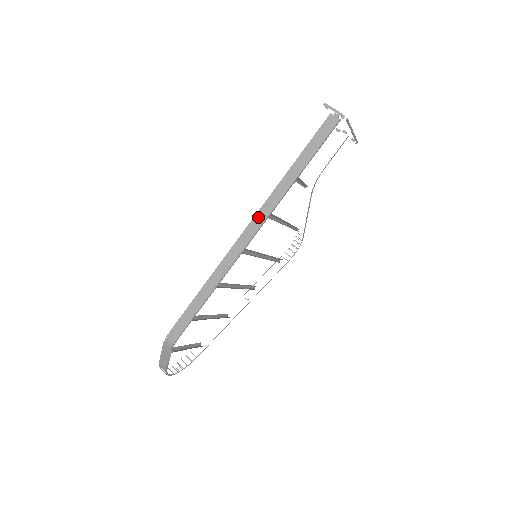
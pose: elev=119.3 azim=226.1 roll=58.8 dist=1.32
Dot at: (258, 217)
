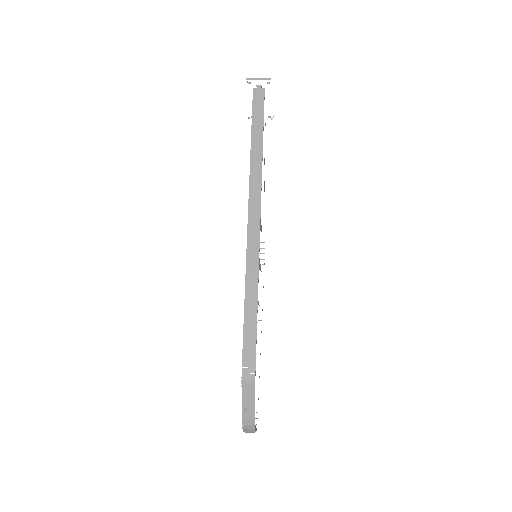
Dot at: (252, 200)
